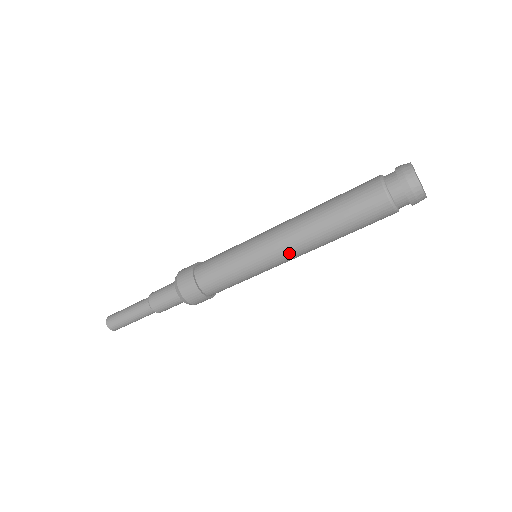
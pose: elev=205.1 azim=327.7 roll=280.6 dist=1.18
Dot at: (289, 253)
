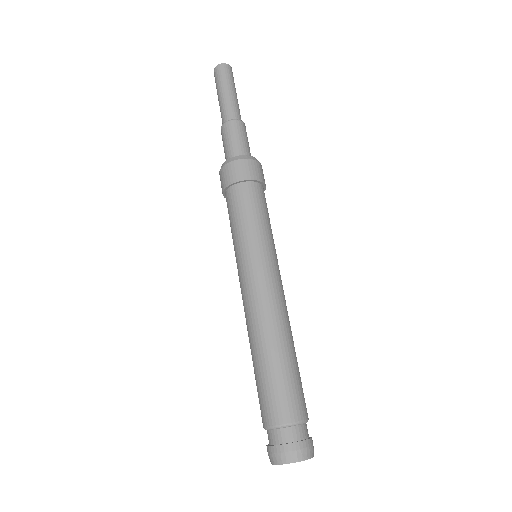
Dot at: occluded
